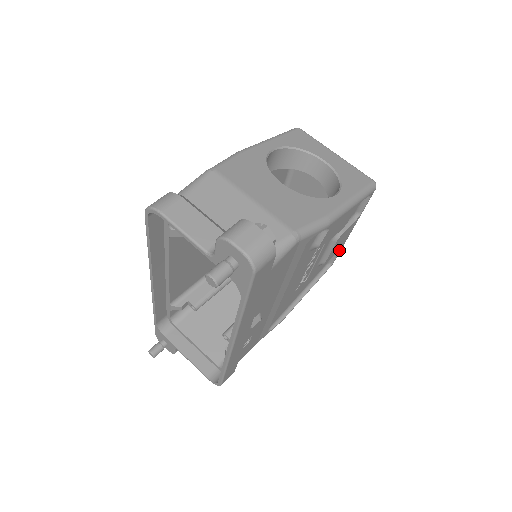
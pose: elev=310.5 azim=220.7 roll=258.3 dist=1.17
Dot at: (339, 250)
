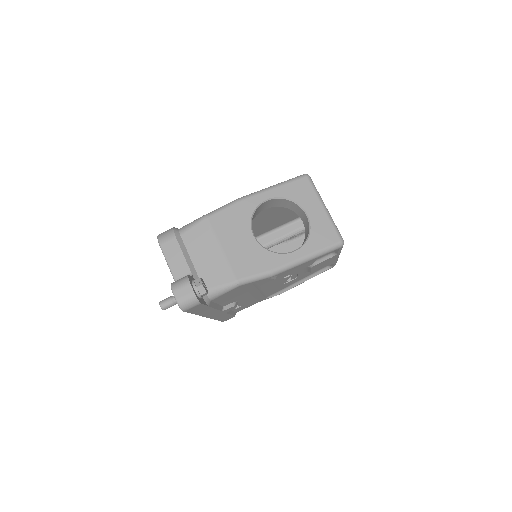
Dot at: (333, 263)
